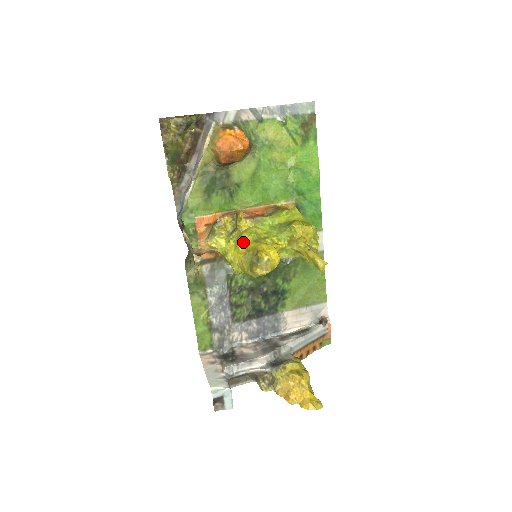
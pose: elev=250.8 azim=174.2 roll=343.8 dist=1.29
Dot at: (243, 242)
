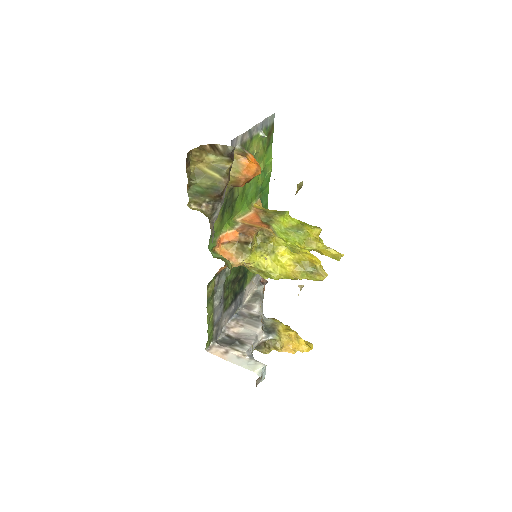
Dot at: (284, 255)
